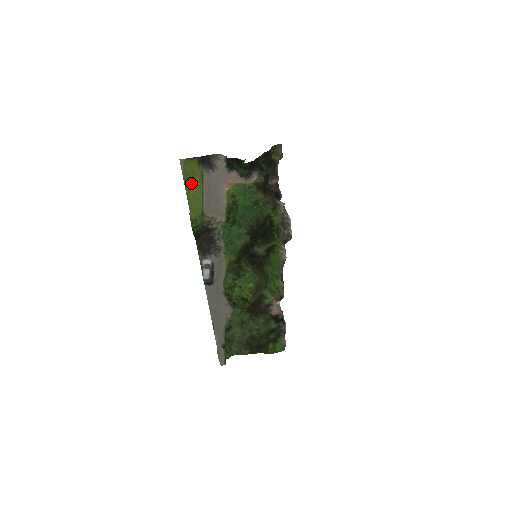
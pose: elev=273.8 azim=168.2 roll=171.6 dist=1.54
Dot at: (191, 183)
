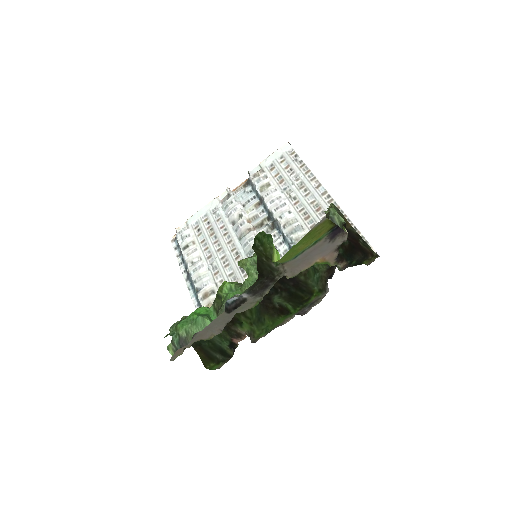
Dot at: (308, 240)
